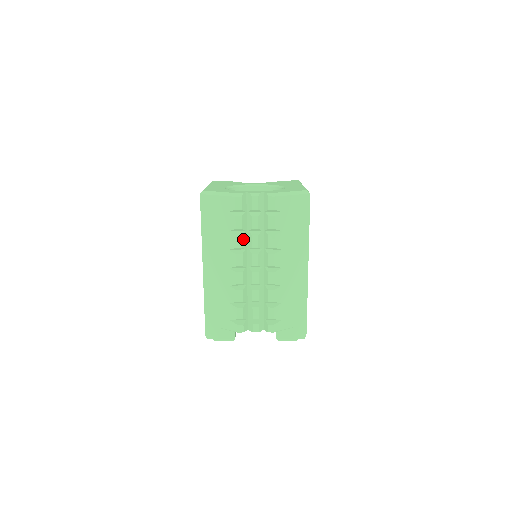
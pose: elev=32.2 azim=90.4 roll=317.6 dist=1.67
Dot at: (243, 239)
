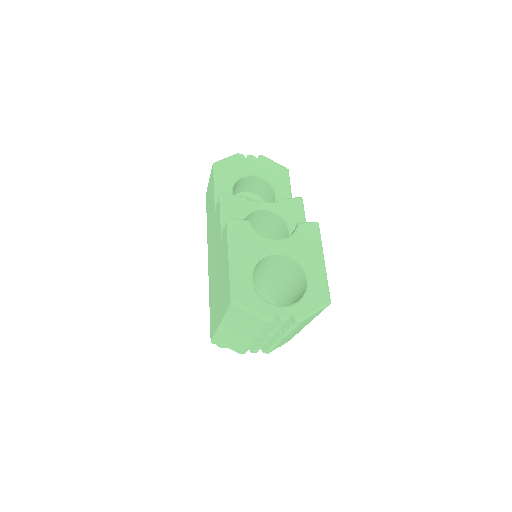
Dot at: (263, 331)
